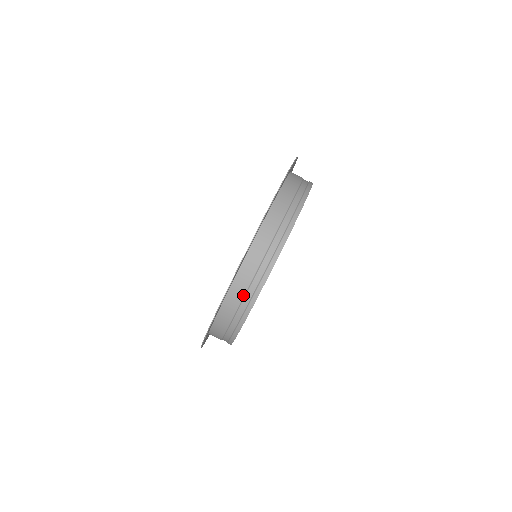
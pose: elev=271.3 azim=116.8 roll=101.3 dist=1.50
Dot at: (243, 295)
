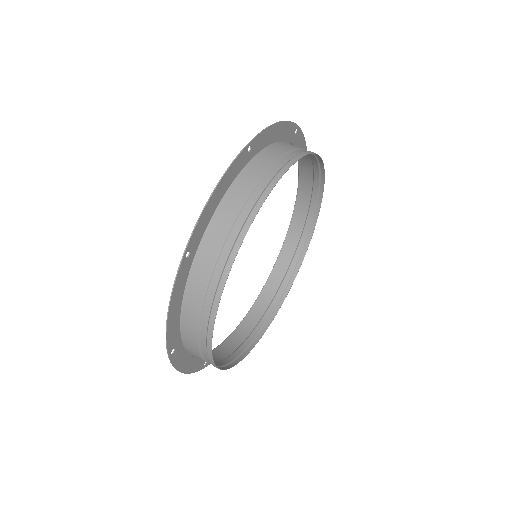
Dot at: (204, 290)
